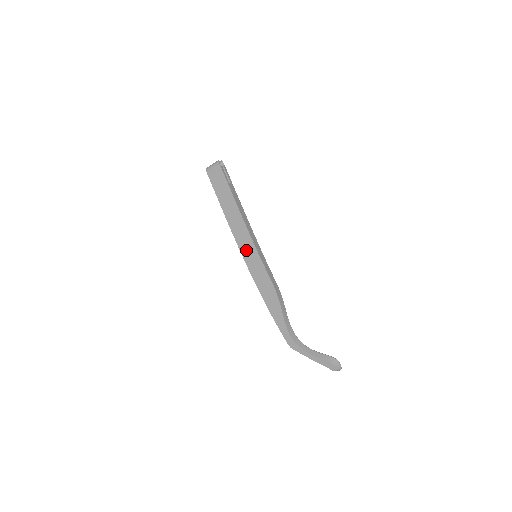
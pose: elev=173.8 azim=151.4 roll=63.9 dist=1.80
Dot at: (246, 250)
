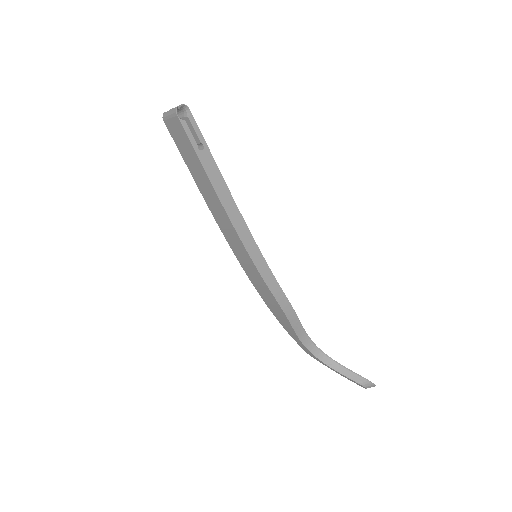
Dot at: (238, 252)
